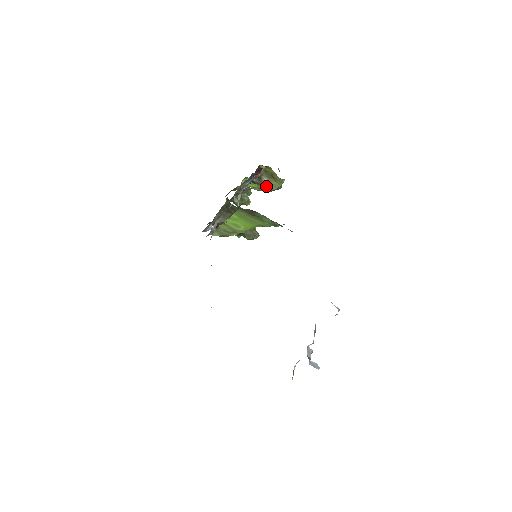
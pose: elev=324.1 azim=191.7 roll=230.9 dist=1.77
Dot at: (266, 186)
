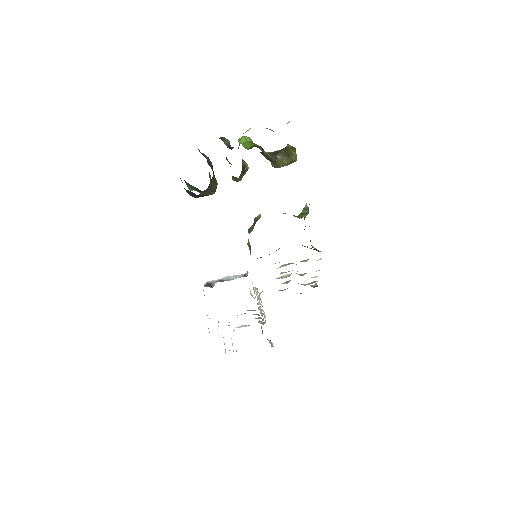
Dot at: (274, 162)
